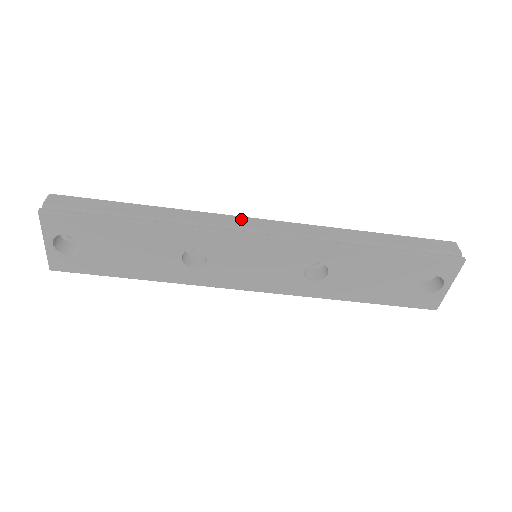
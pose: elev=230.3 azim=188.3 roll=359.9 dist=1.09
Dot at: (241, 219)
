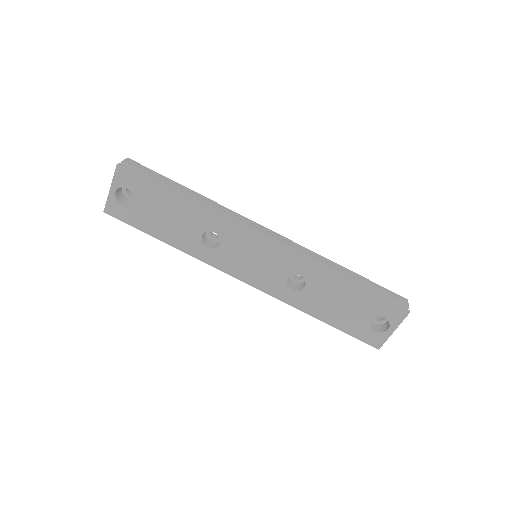
Dot at: (255, 224)
